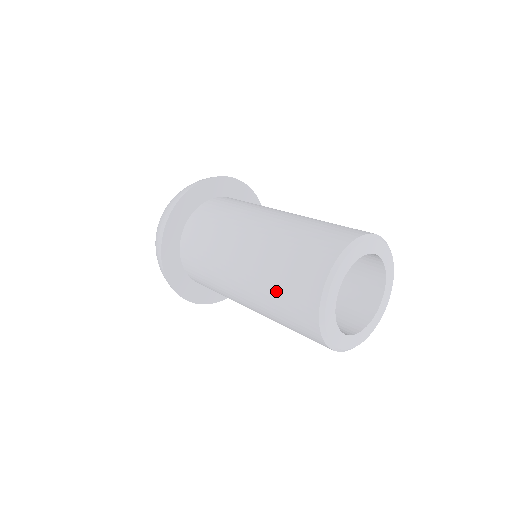
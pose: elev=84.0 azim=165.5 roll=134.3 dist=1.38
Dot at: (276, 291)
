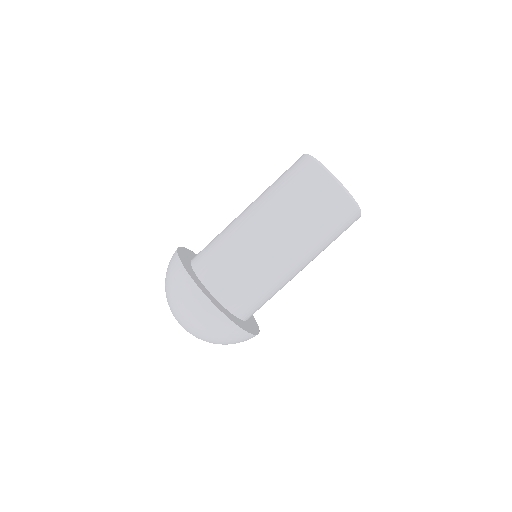
Dot at: (307, 212)
